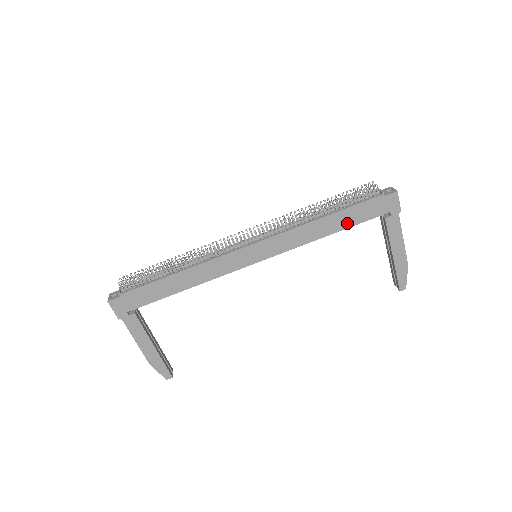
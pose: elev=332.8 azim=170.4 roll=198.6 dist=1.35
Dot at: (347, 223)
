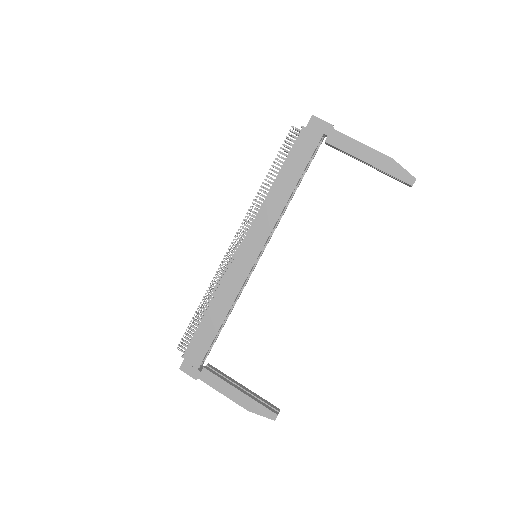
Dot at: (297, 172)
